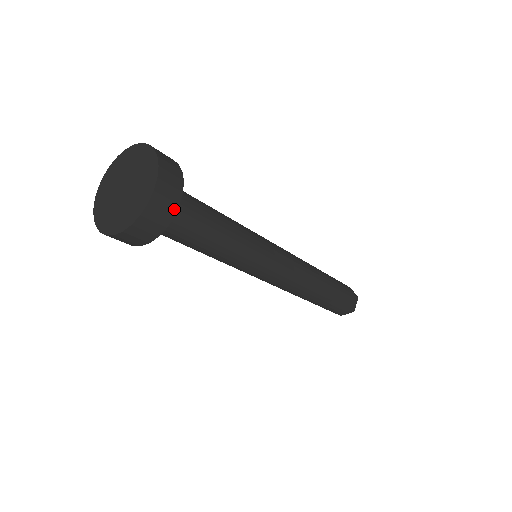
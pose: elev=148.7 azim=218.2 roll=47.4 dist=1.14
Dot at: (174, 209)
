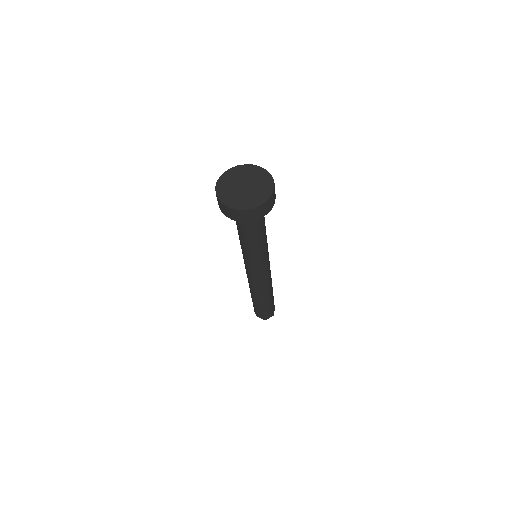
Dot at: occluded
